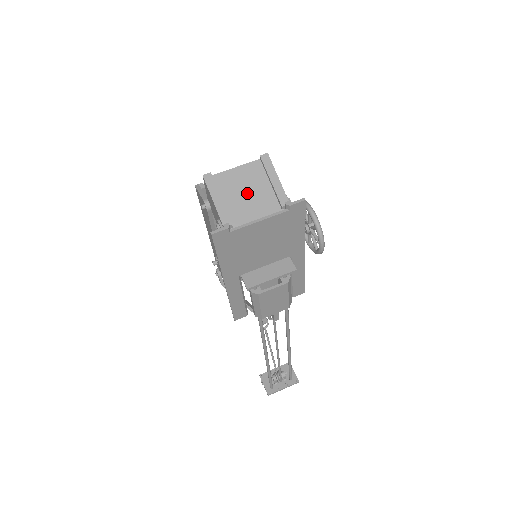
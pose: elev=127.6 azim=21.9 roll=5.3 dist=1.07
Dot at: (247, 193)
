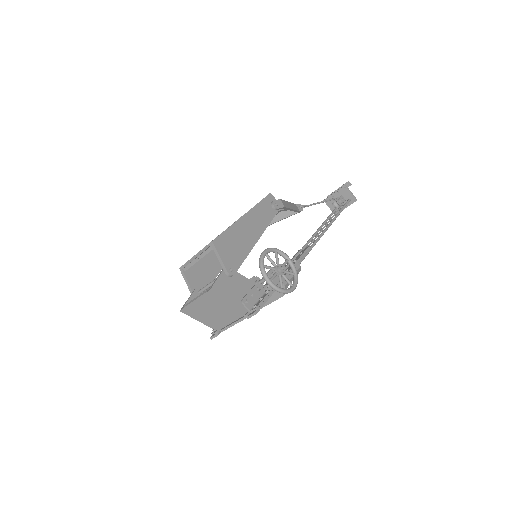
Dot at: (215, 310)
